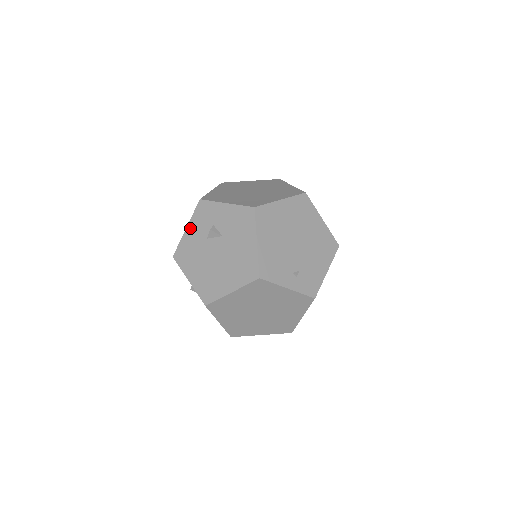
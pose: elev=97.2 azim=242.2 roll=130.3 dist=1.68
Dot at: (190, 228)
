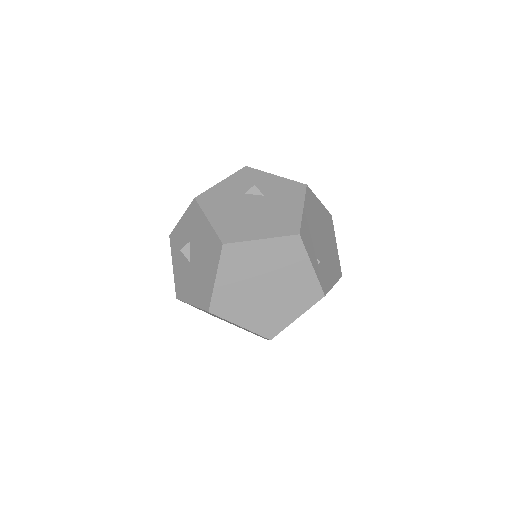
Dot at: (226, 182)
